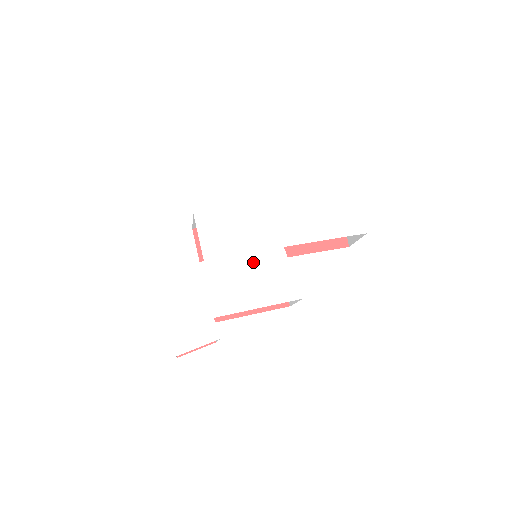
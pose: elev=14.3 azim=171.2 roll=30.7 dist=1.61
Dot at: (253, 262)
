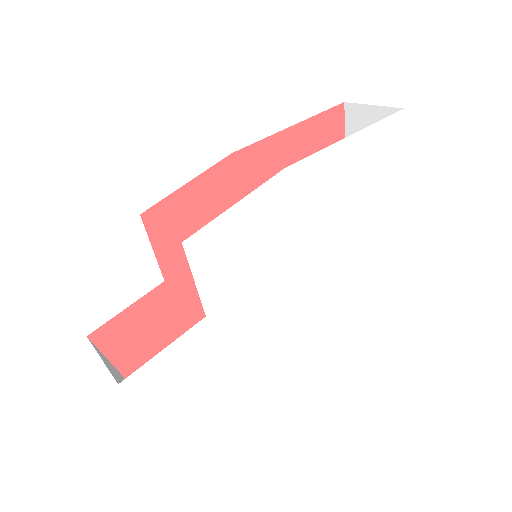
Dot at: (272, 292)
